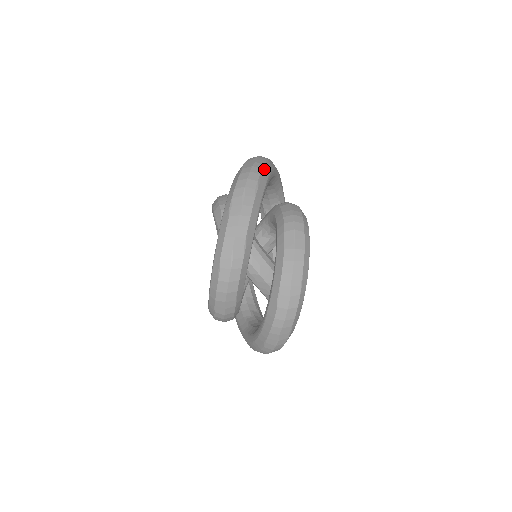
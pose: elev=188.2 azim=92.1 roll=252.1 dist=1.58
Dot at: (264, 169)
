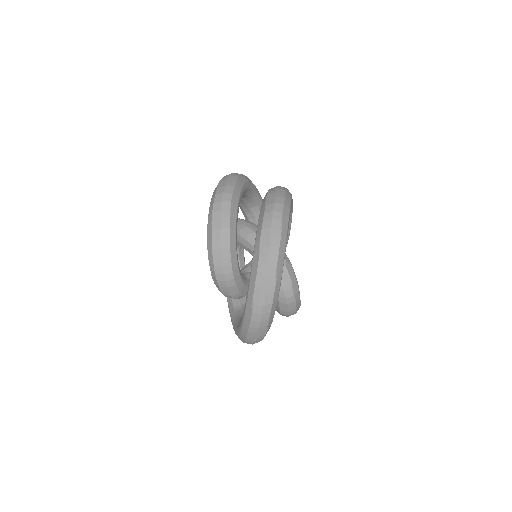
Dot at: occluded
